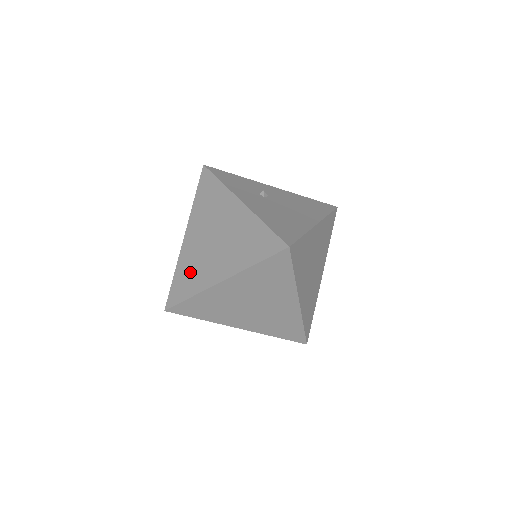
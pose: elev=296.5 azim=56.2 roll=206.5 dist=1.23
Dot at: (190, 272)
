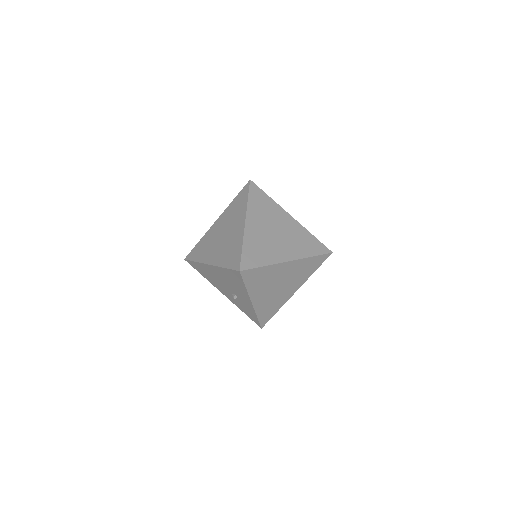
Dot at: (260, 248)
